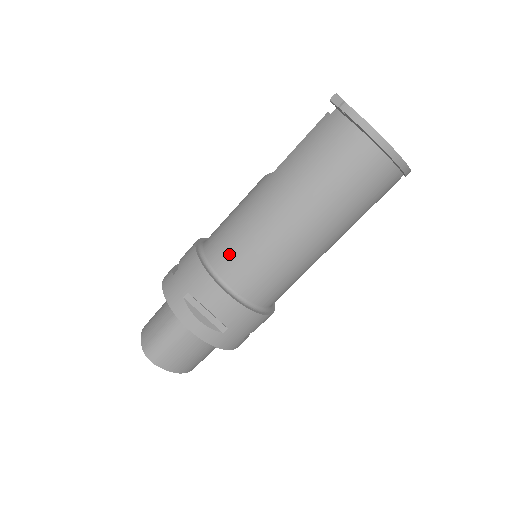
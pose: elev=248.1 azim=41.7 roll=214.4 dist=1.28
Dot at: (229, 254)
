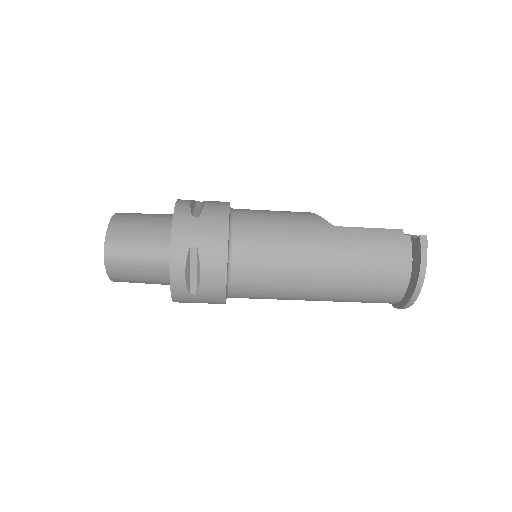
Dot at: (254, 251)
